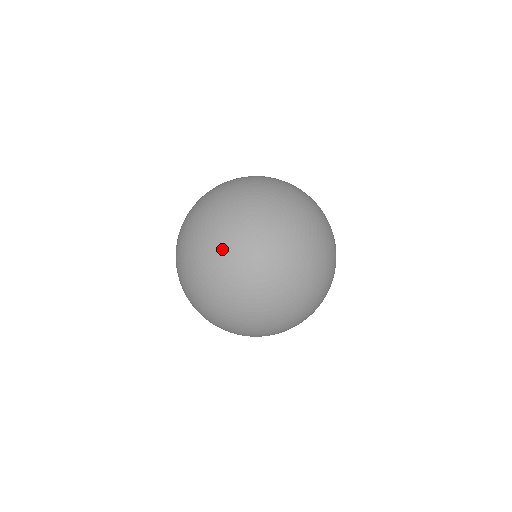
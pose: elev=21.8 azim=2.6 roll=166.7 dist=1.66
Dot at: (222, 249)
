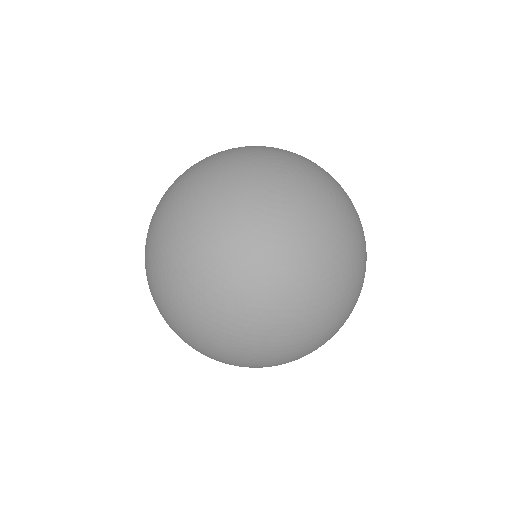
Dot at: (226, 173)
